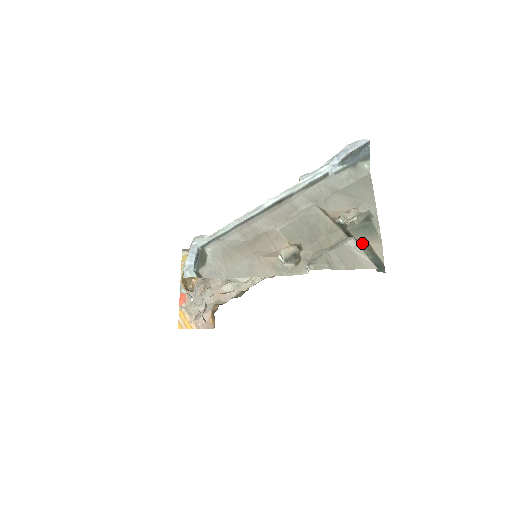
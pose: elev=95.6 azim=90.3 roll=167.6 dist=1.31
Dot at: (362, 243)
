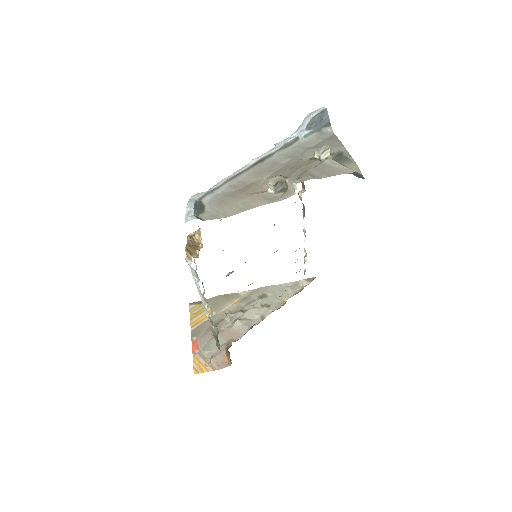
Dot at: occluded
